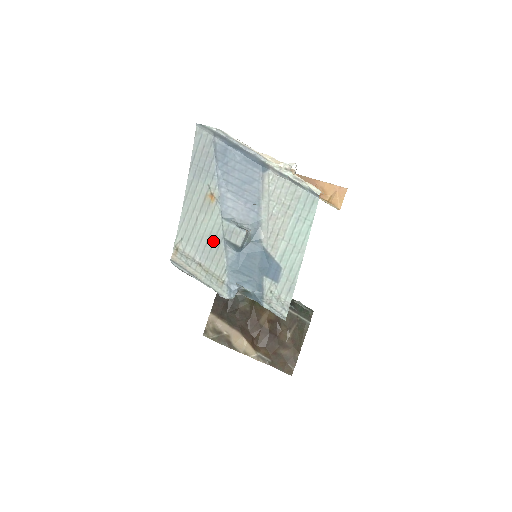
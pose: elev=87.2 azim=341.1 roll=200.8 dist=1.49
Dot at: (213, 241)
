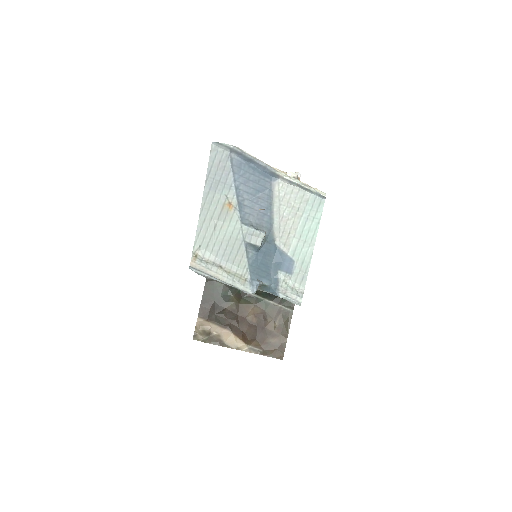
Dot at: (233, 244)
